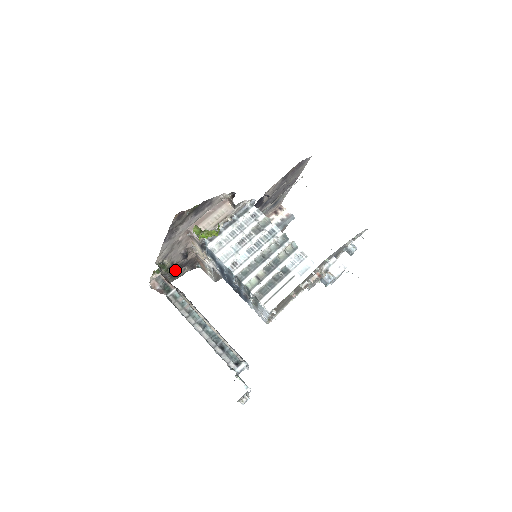
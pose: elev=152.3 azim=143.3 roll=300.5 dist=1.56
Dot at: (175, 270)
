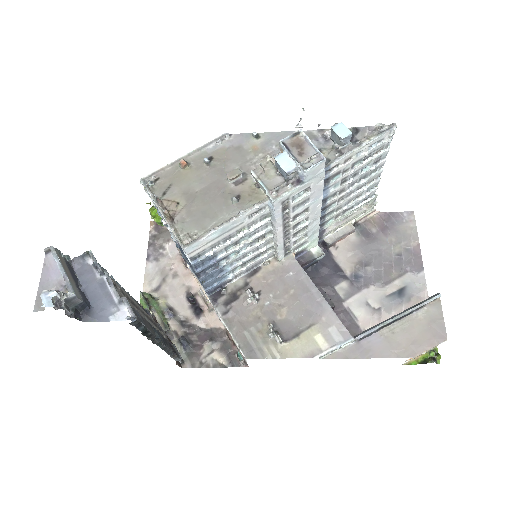
Dot at: (189, 339)
